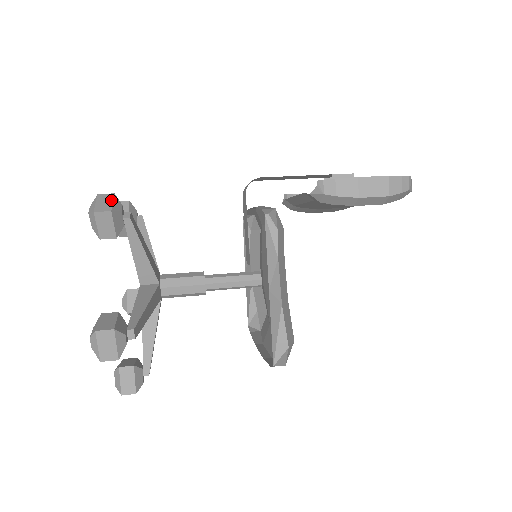
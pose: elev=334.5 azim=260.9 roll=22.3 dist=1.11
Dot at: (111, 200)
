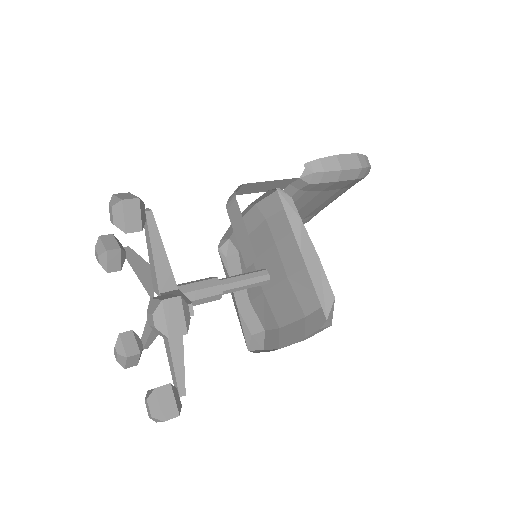
Dot at: (131, 194)
